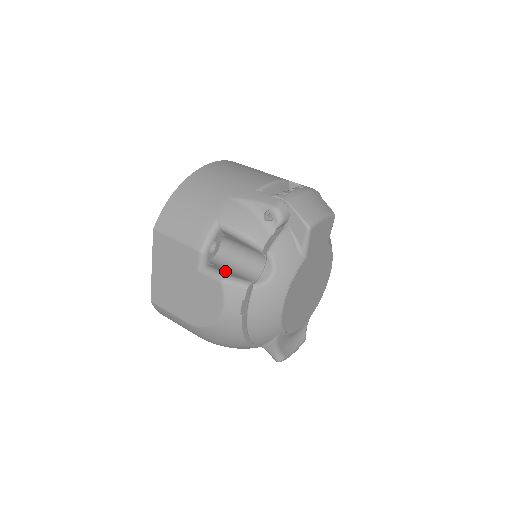
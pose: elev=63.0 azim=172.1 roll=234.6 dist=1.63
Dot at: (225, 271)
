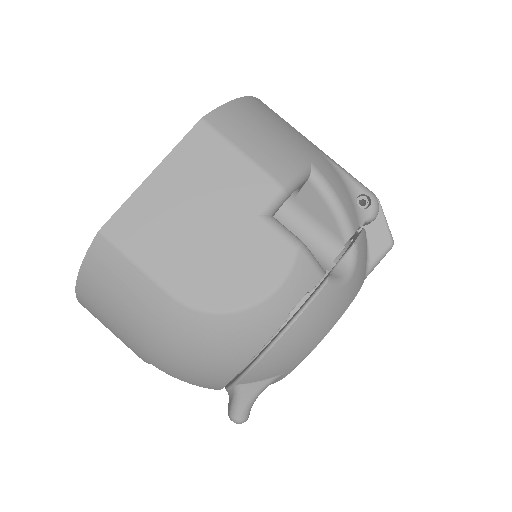
Dot at: occluded
